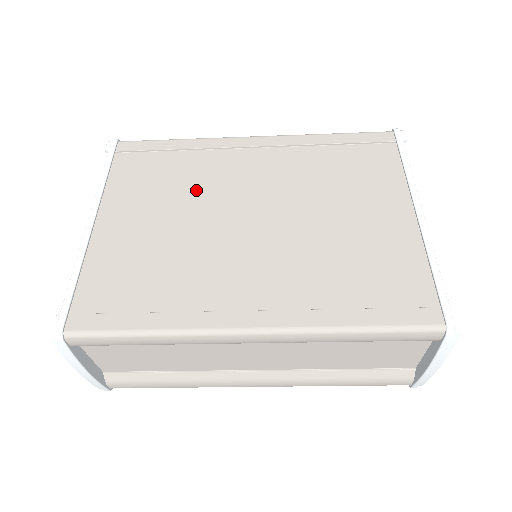
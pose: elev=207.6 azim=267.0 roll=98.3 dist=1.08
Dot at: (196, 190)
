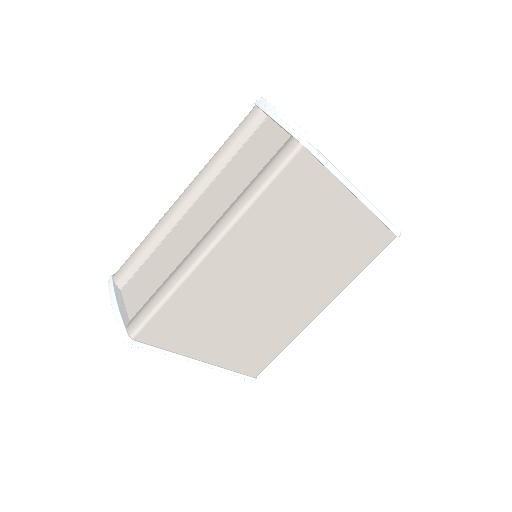
Dot at: occluded
